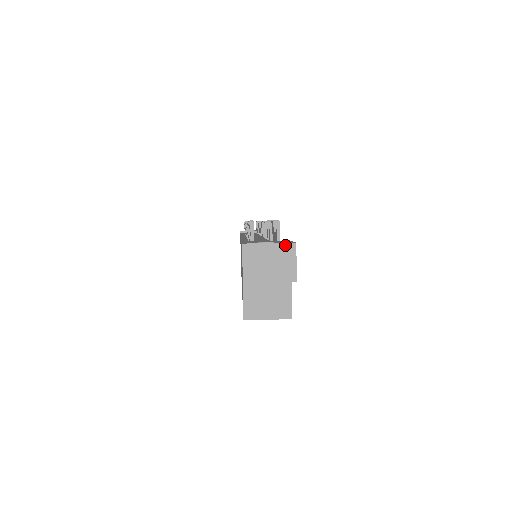
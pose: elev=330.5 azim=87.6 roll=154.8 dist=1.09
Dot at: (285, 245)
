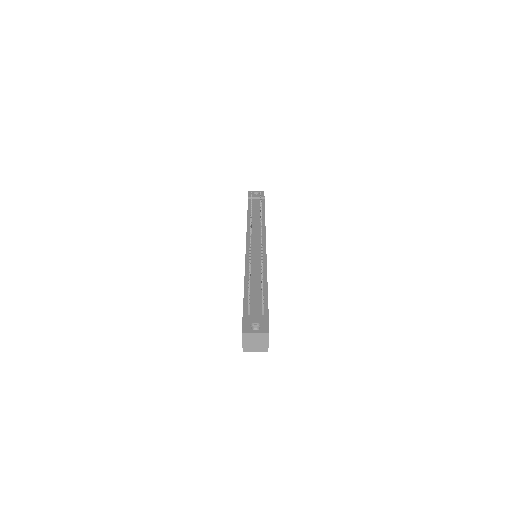
Dot at: (264, 334)
